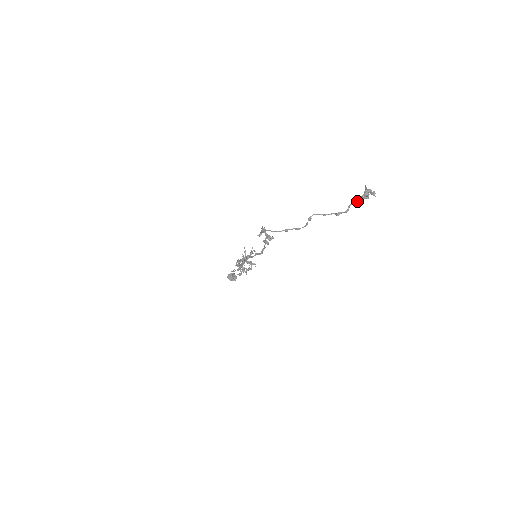
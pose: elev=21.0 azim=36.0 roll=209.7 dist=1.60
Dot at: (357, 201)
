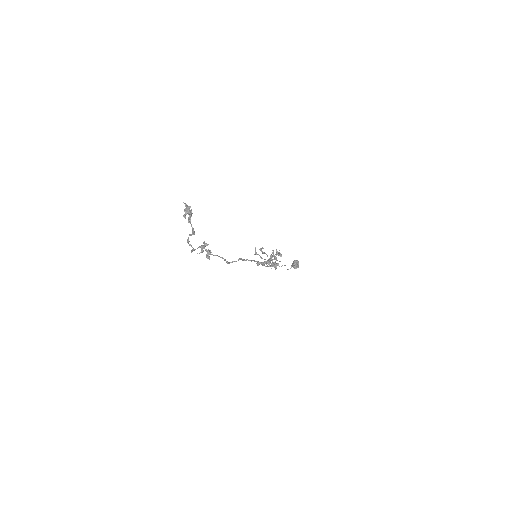
Dot at: (188, 220)
